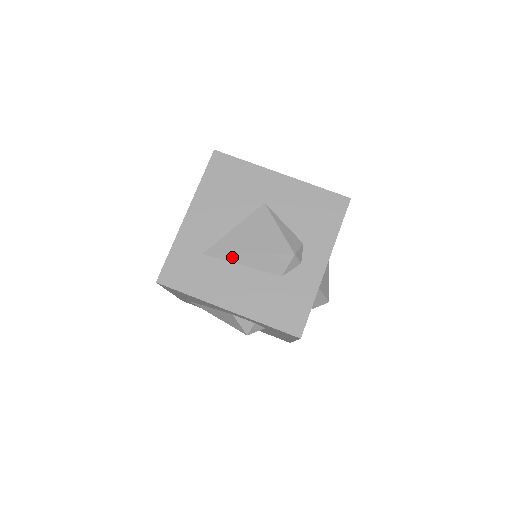
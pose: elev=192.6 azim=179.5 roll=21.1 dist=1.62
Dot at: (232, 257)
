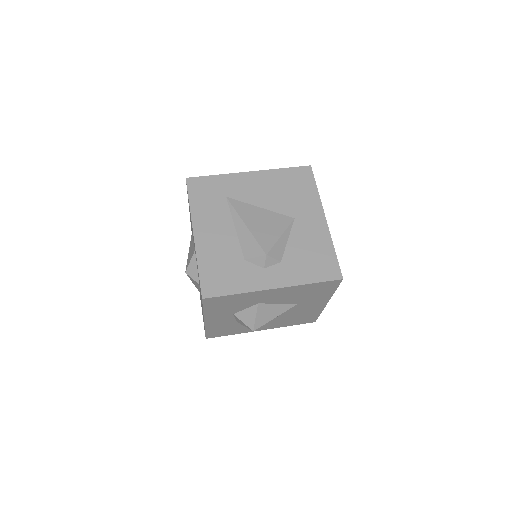
Dot at: (237, 216)
